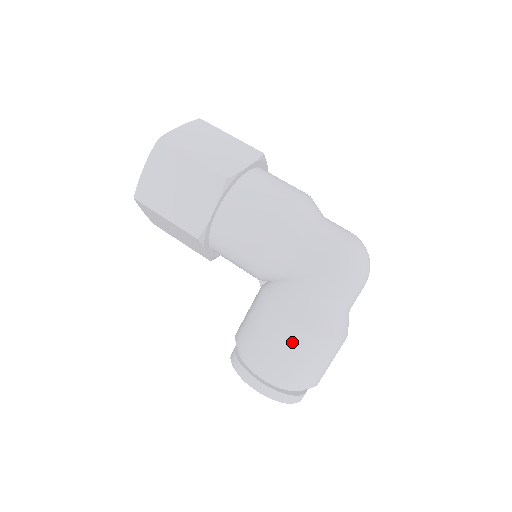
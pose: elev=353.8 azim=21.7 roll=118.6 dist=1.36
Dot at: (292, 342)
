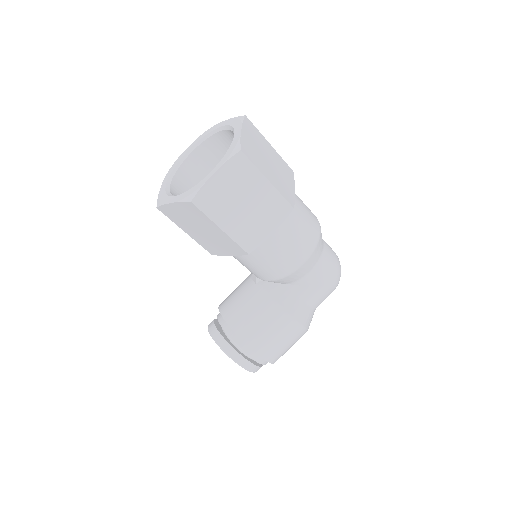
Dot at: (292, 336)
